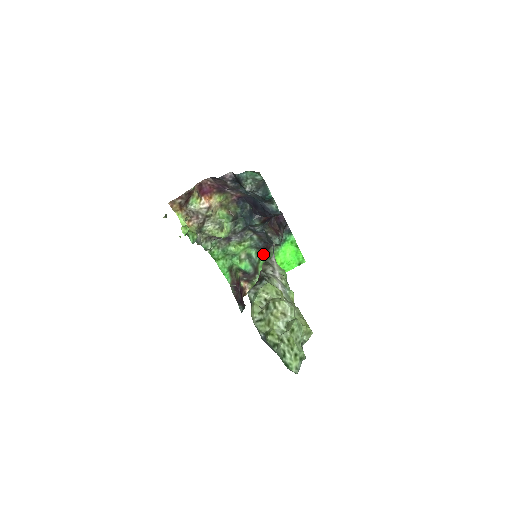
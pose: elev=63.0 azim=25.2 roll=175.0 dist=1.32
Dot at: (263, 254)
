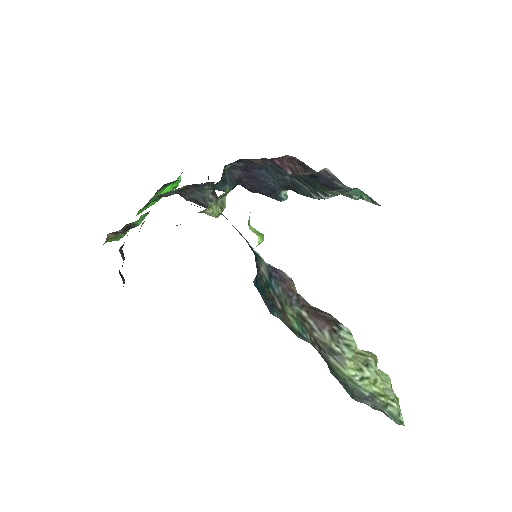
Dot at: (155, 200)
